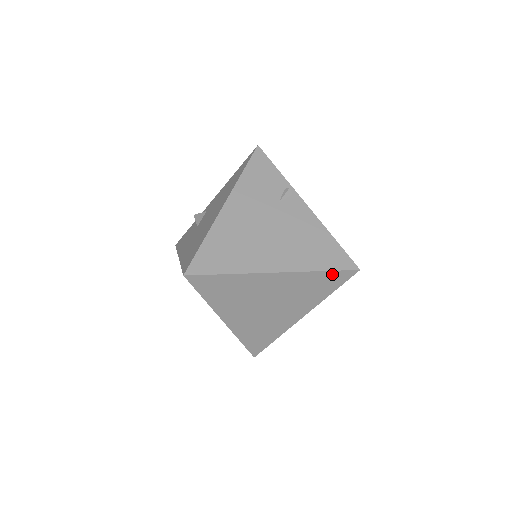
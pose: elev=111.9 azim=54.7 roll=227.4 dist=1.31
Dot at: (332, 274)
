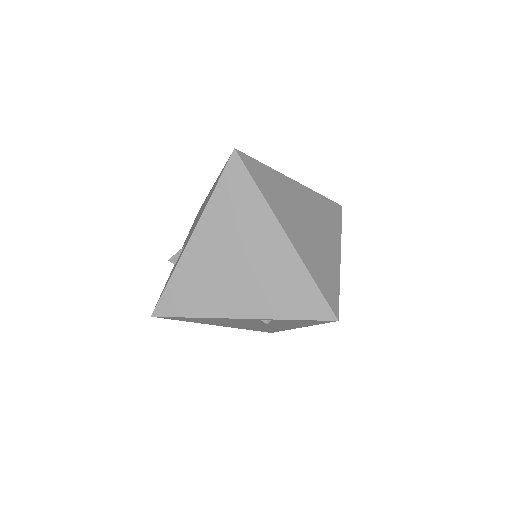
Dot at: (329, 203)
